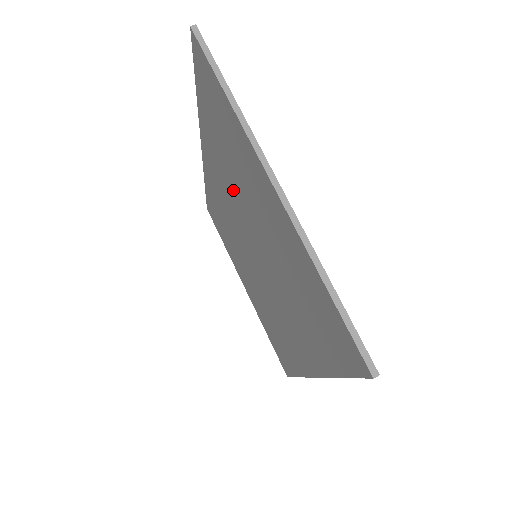
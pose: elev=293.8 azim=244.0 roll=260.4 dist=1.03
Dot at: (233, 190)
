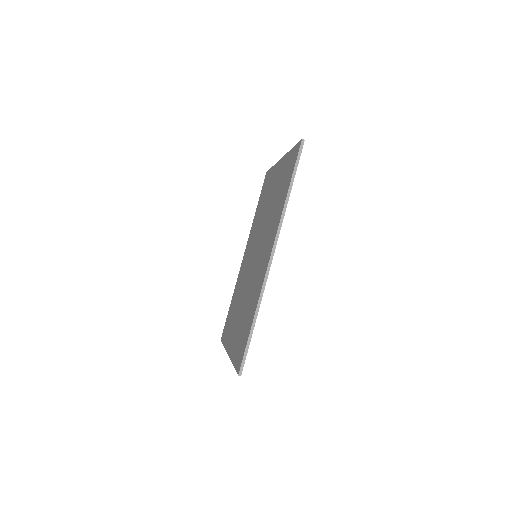
Dot at: (251, 290)
